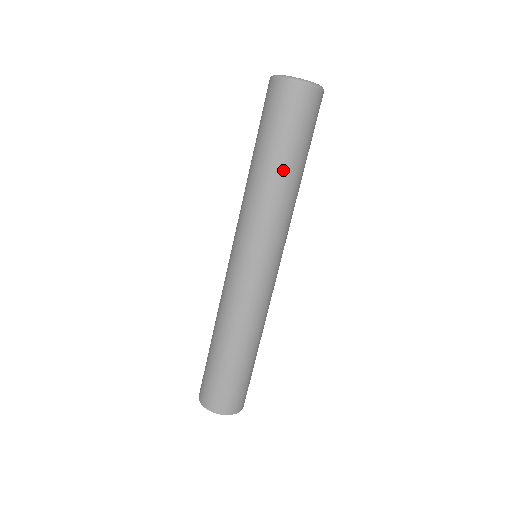
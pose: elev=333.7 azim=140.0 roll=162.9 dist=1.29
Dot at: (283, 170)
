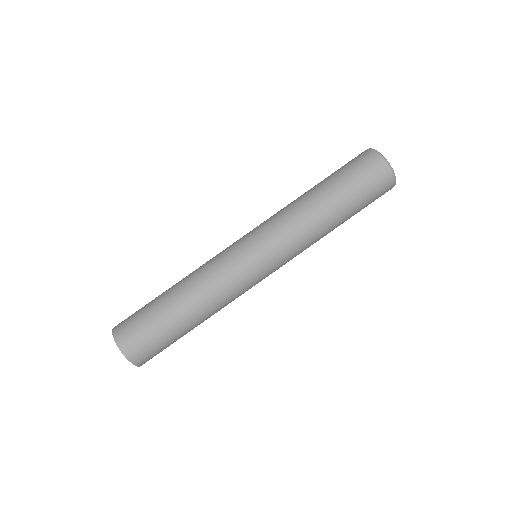
Dot at: (318, 194)
